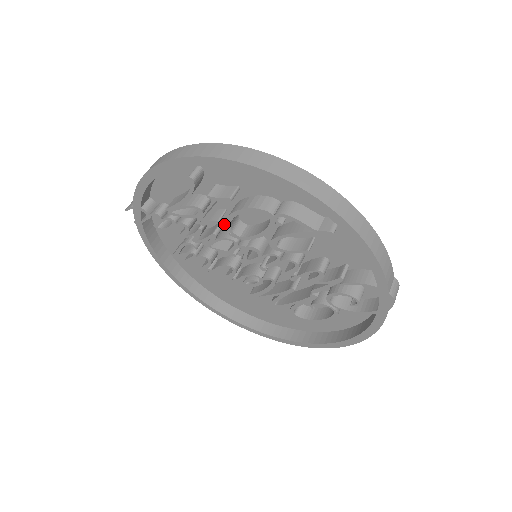
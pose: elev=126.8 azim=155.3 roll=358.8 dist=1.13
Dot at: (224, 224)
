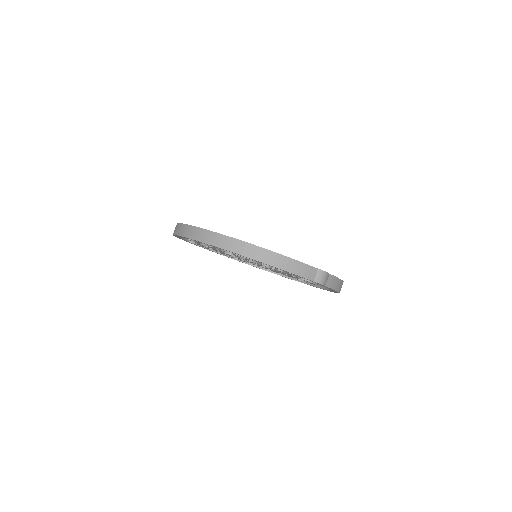
Dot at: occluded
